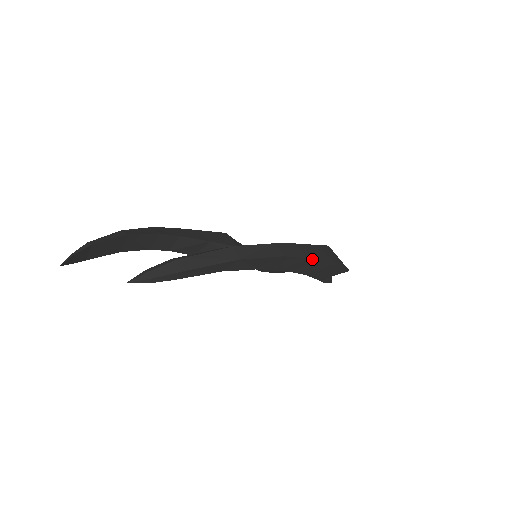
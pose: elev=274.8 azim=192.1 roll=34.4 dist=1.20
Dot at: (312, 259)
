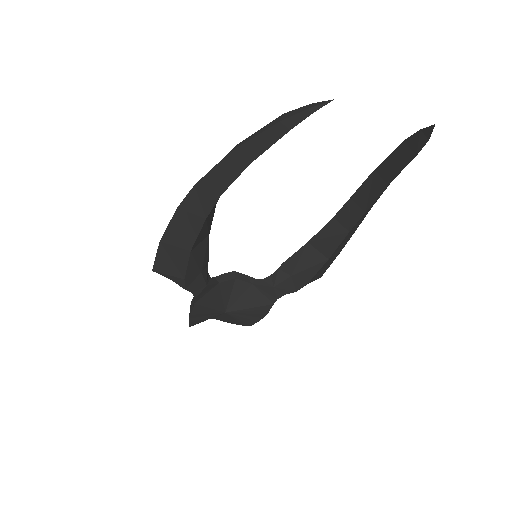
Dot at: occluded
